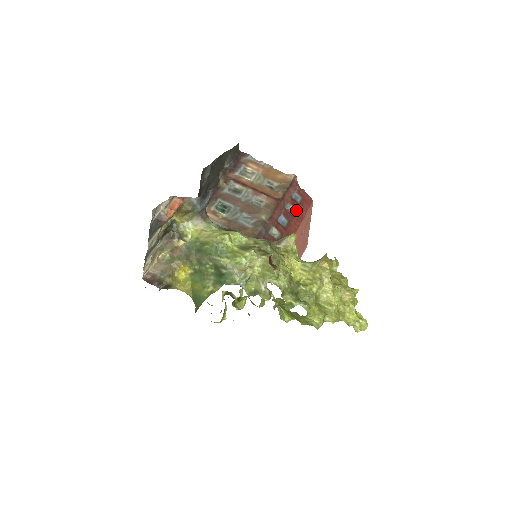
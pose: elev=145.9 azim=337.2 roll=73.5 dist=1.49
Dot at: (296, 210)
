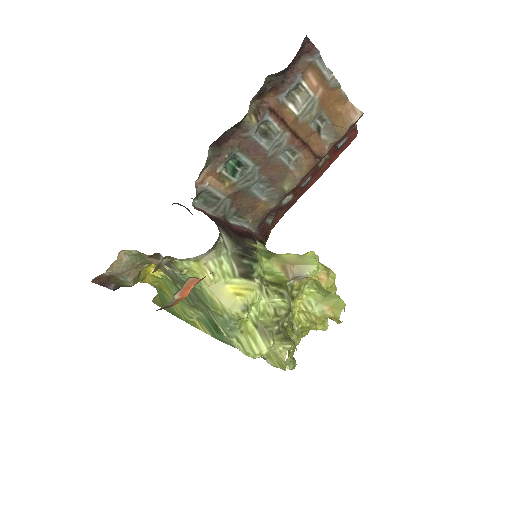
Dot at: (329, 159)
